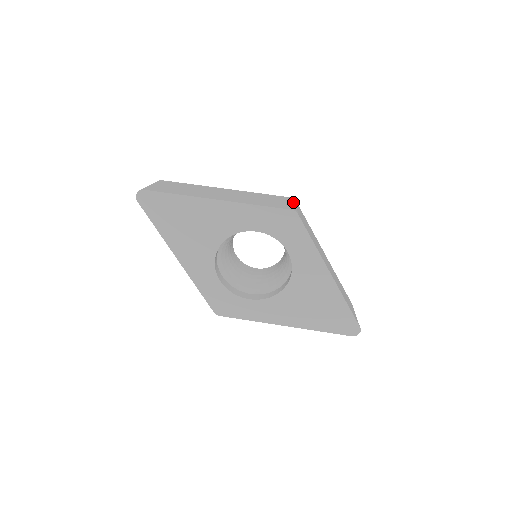
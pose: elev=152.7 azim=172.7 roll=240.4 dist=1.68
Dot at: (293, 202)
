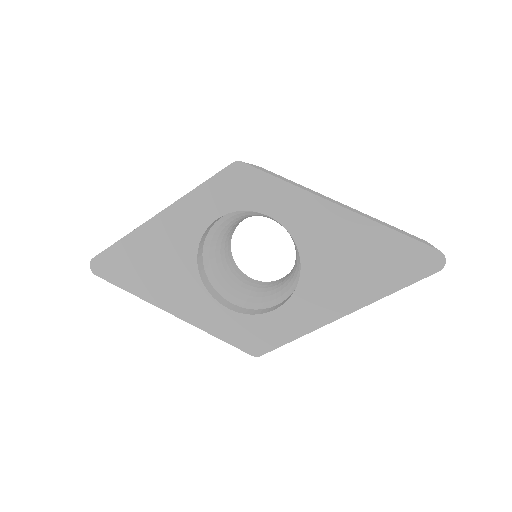
Dot at: occluded
